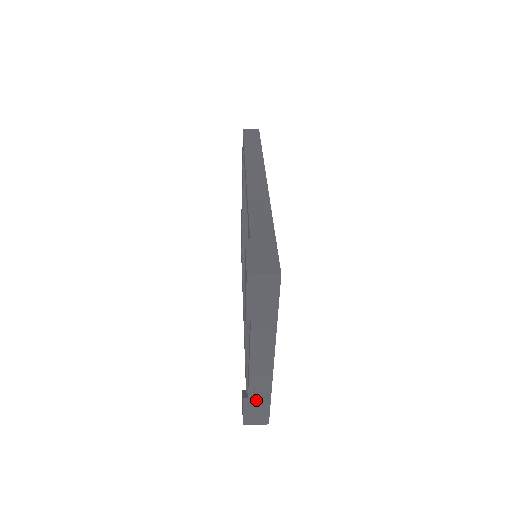
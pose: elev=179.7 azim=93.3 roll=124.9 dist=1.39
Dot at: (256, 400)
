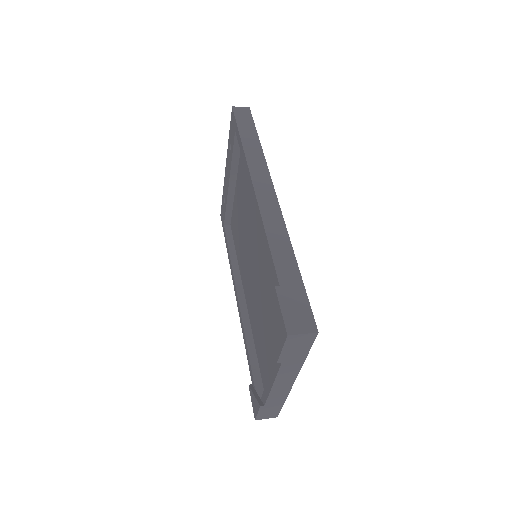
Dot at: (271, 406)
